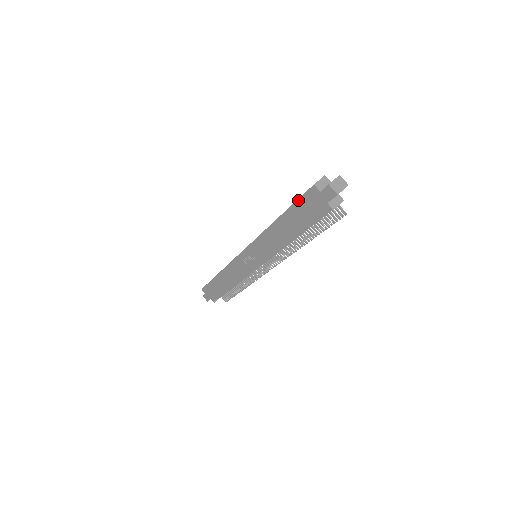
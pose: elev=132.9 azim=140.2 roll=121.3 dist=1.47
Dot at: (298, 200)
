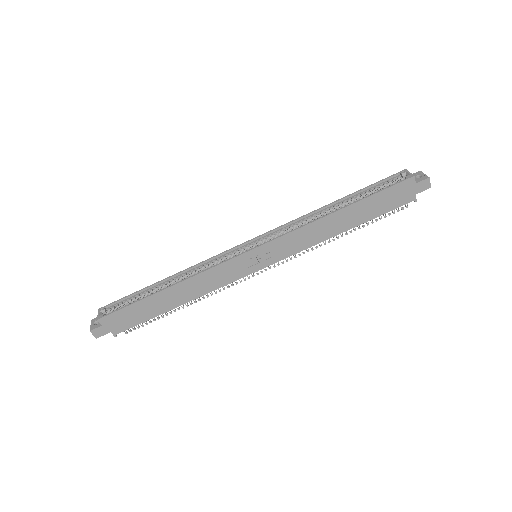
Dot at: (385, 190)
